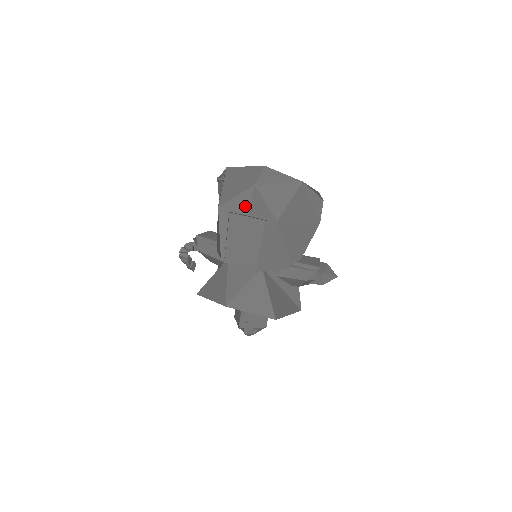
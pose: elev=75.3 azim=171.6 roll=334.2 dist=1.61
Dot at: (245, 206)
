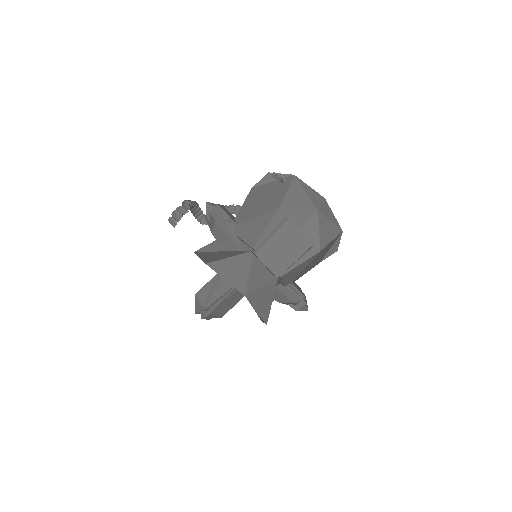
Dot at: (301, 221)
